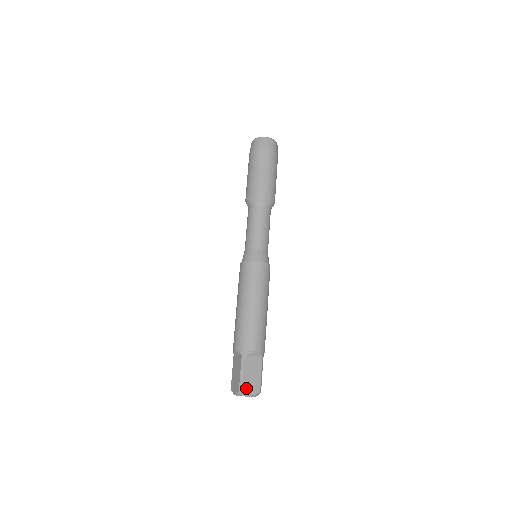
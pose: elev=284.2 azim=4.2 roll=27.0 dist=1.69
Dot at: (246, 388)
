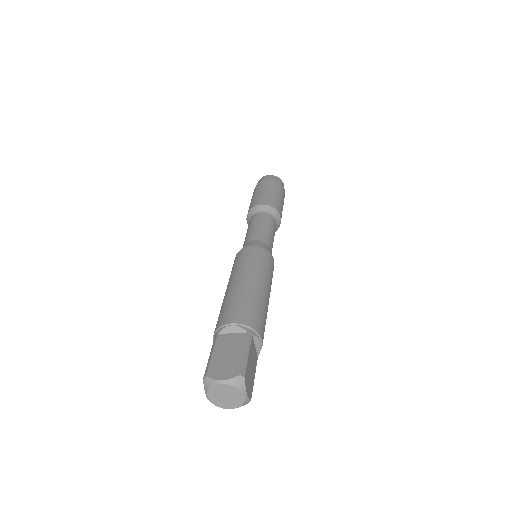
Dot at: (214, 372)
